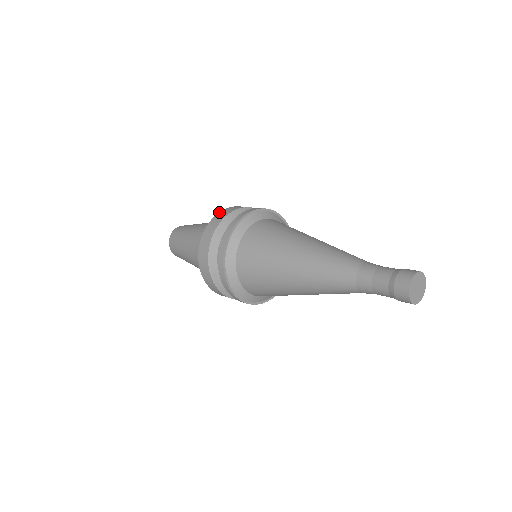
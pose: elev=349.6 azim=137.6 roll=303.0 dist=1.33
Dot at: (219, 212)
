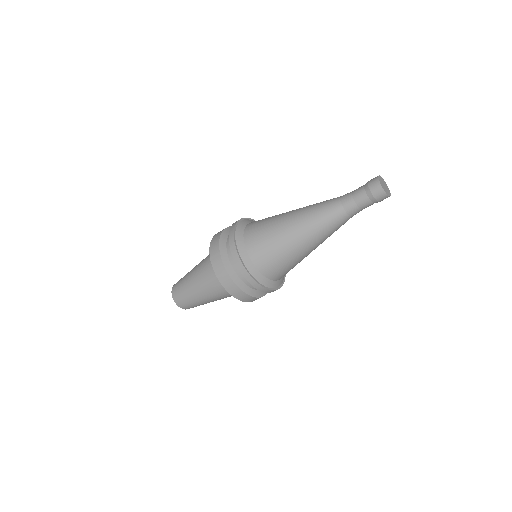
Dot at: occluded
